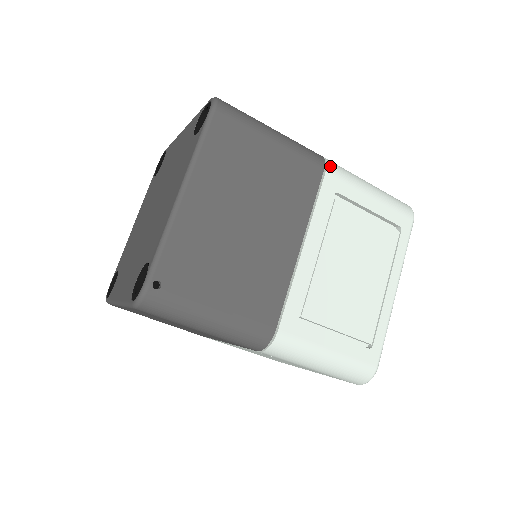
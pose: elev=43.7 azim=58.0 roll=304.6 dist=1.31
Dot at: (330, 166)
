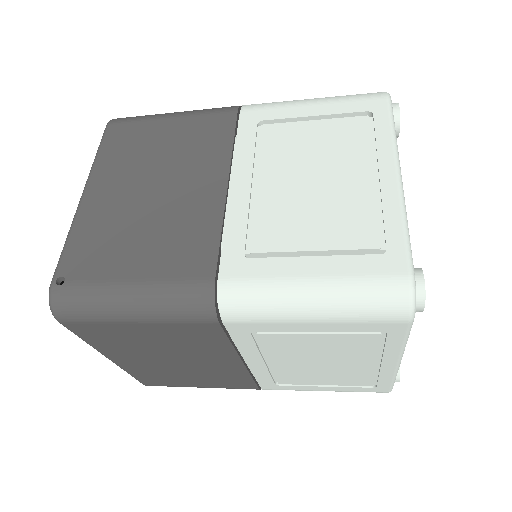
Dot at: (246, 106)
